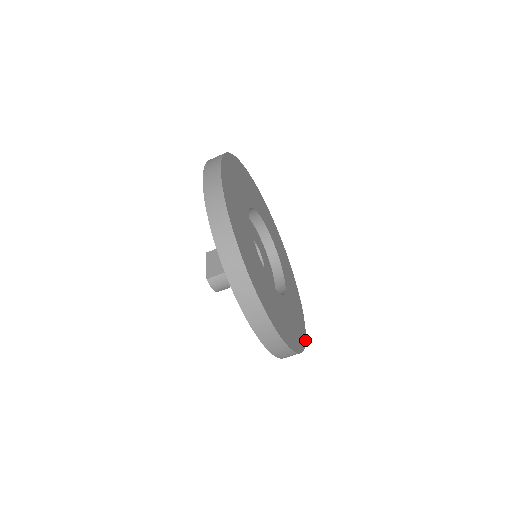
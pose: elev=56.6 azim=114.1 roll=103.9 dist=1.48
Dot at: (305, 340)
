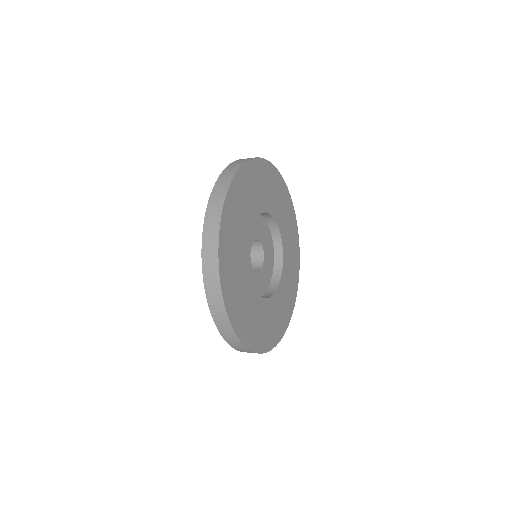
Dot at: (290, 318)
